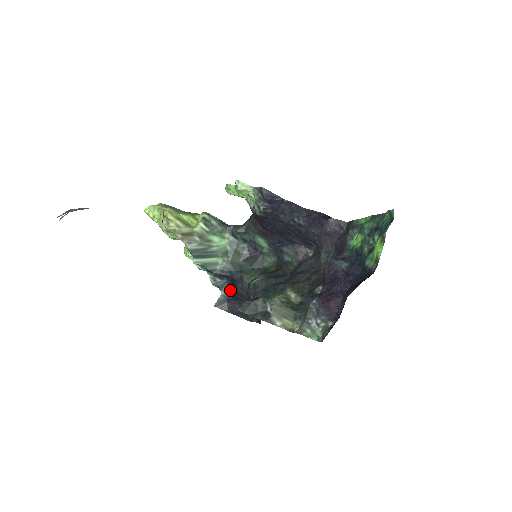
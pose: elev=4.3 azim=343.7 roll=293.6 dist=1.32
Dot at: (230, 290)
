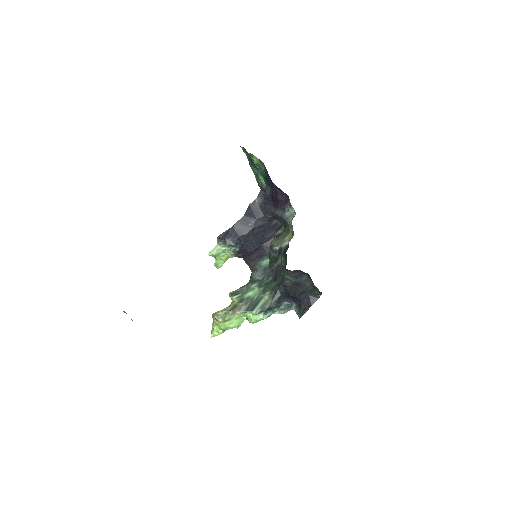
Dot at: (293, 302)
